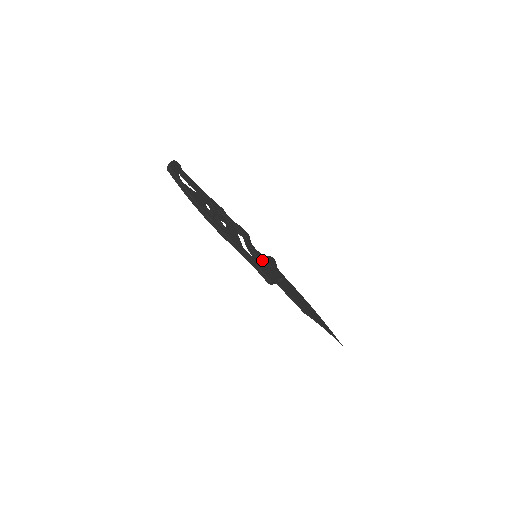
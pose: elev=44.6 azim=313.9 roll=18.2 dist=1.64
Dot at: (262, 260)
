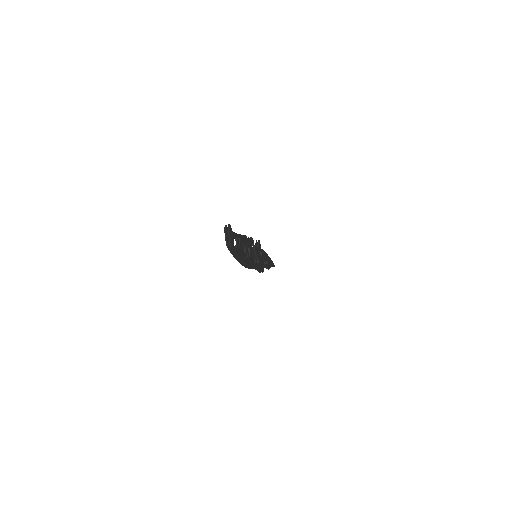
Dot at: (259, 257)
